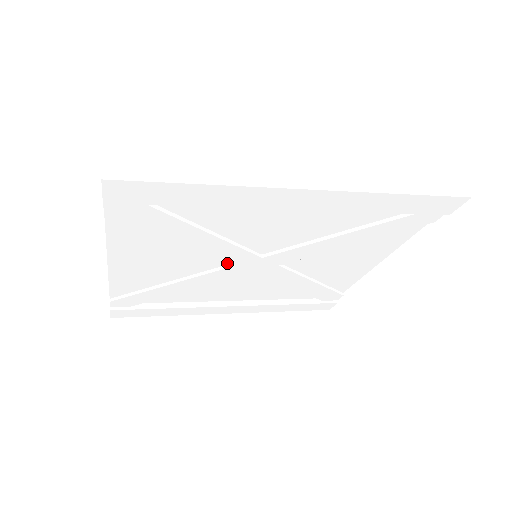
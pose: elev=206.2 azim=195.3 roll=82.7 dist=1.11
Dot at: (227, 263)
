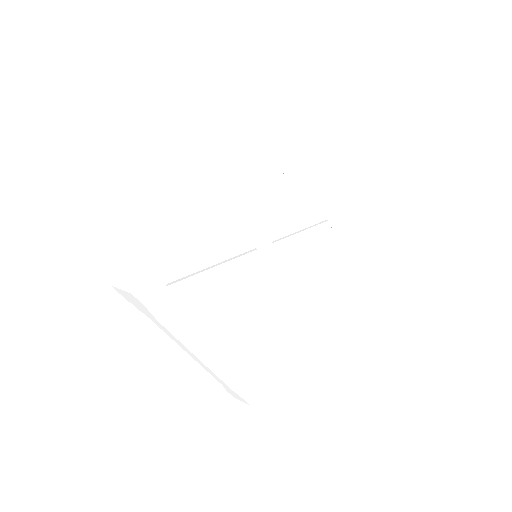
Dot at: (249, 278)
